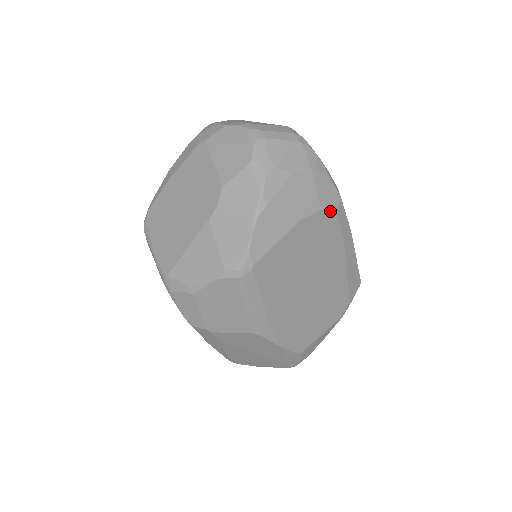
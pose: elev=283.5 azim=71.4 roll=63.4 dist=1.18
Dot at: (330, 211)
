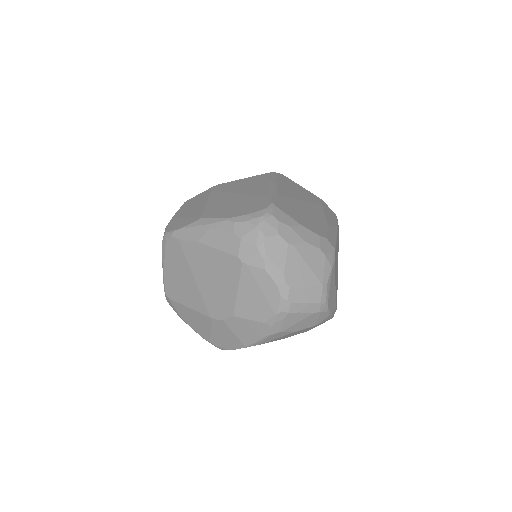
Dot at: occluded
